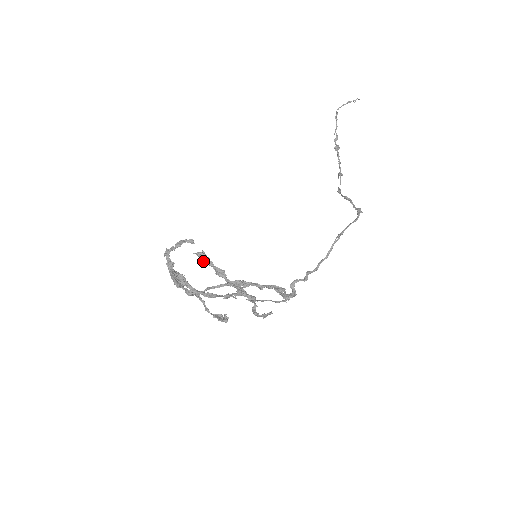
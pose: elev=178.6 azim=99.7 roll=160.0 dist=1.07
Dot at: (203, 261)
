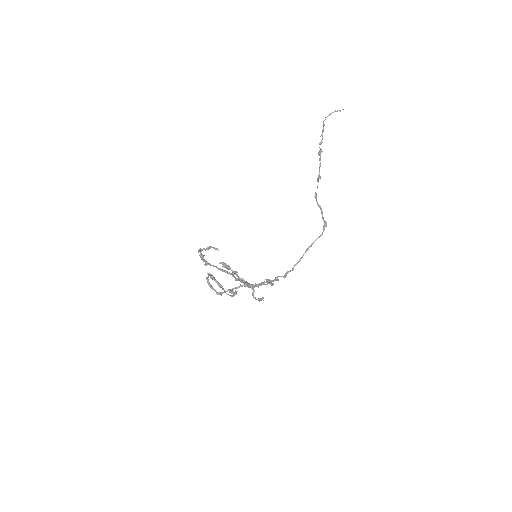
Dot at: occluded
